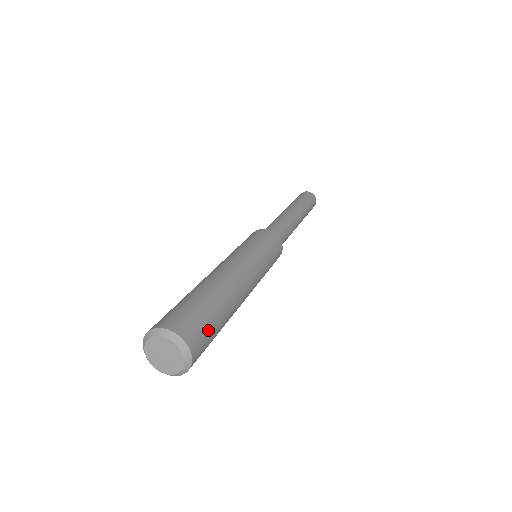
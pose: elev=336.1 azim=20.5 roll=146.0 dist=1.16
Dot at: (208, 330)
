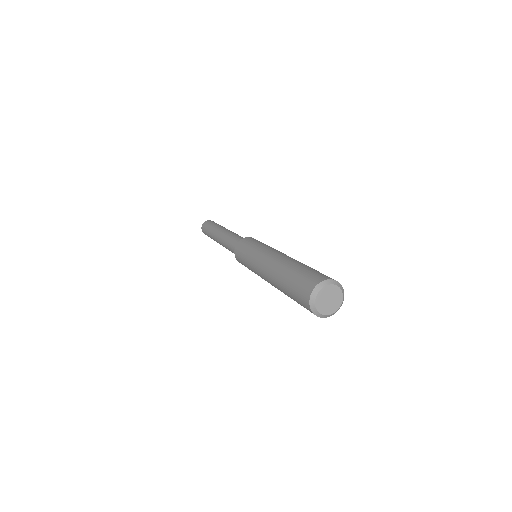
Dot at: occluded
